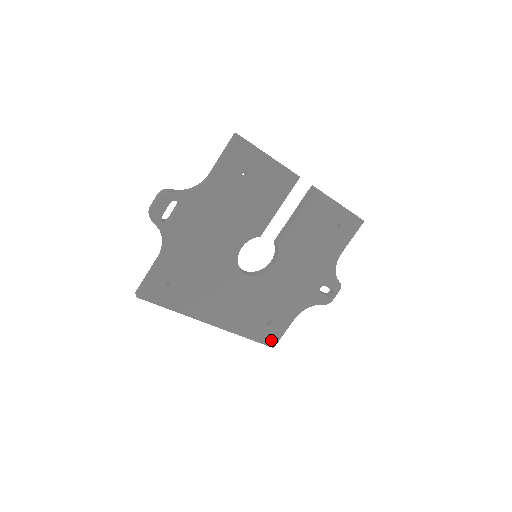
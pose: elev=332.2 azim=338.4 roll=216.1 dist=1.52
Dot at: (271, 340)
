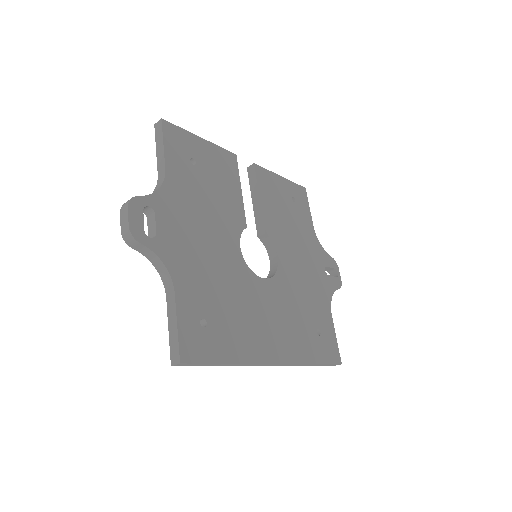
Dot at: (333, 355)
